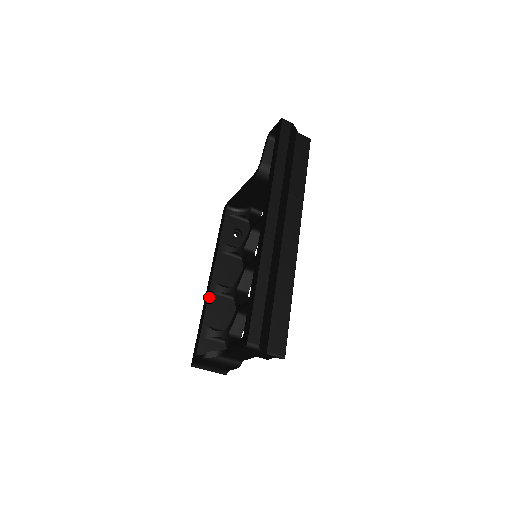
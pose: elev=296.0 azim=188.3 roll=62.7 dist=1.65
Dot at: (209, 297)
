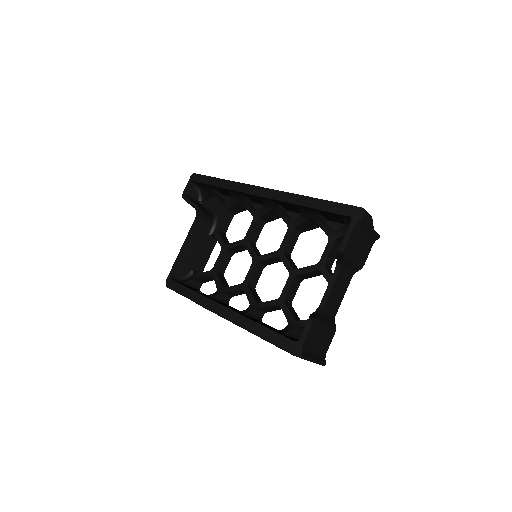
Dot at: (243, 315)
